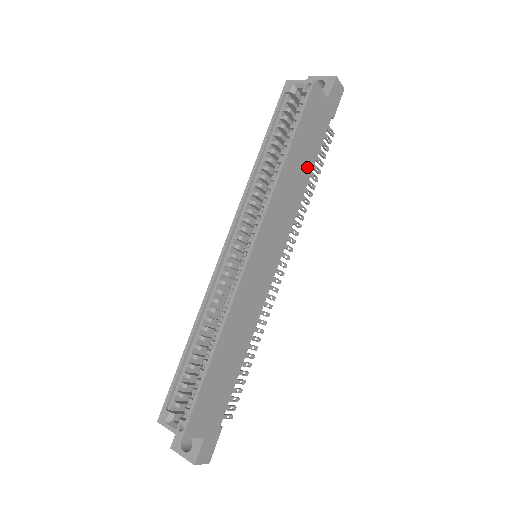
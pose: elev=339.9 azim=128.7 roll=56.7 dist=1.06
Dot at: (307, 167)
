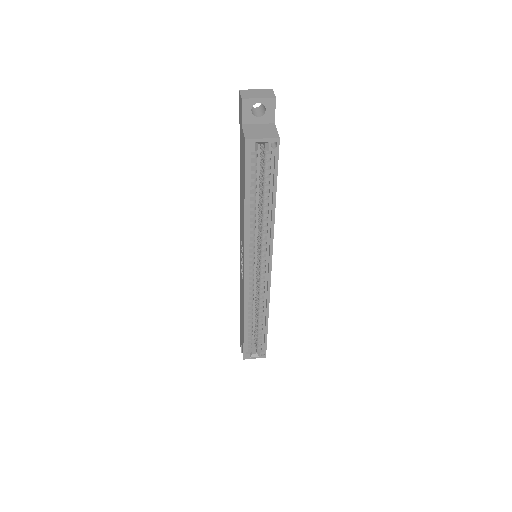
Dot at: occluded
